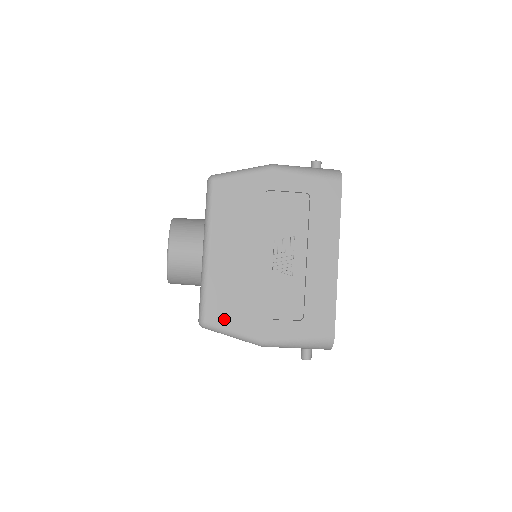
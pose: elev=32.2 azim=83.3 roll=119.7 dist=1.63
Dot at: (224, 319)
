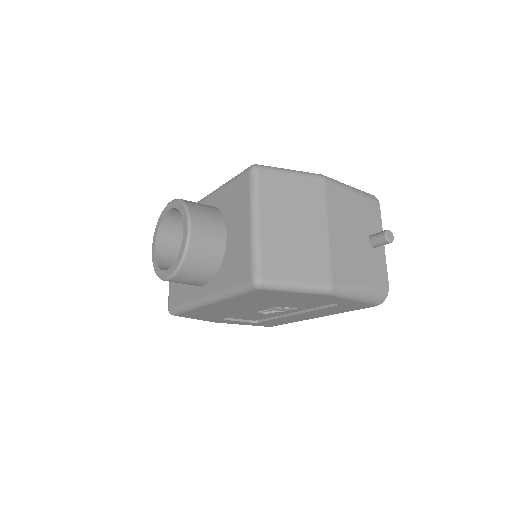
Dot at: (192, 317)
